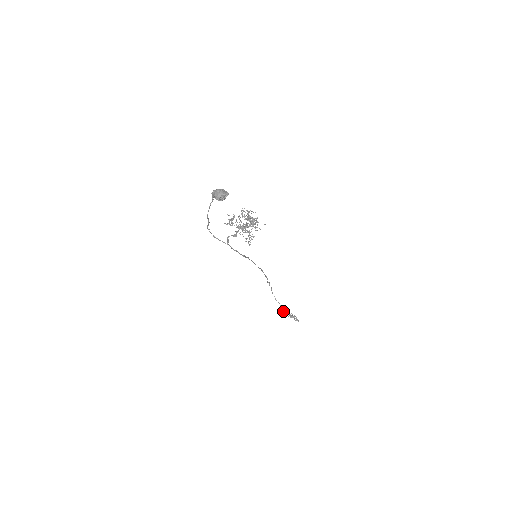
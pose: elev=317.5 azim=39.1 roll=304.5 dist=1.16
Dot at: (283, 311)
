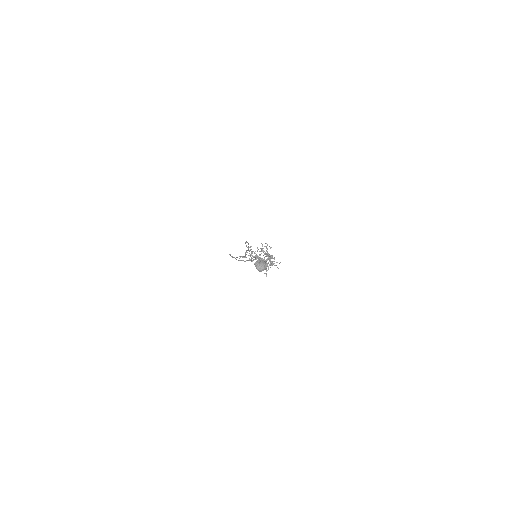
Dot at: occluded
